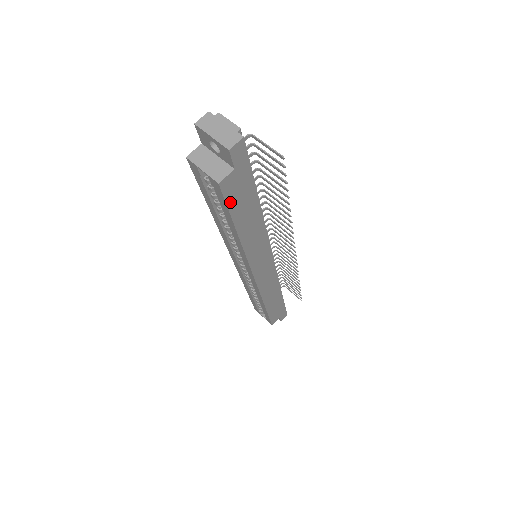
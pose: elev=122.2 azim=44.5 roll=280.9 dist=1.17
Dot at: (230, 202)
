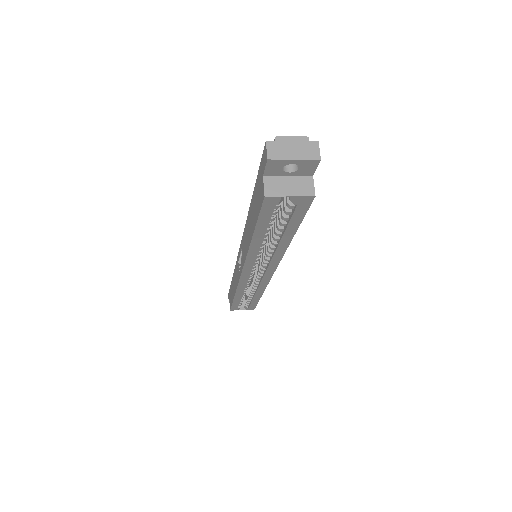
Dot at: (305, 210)
